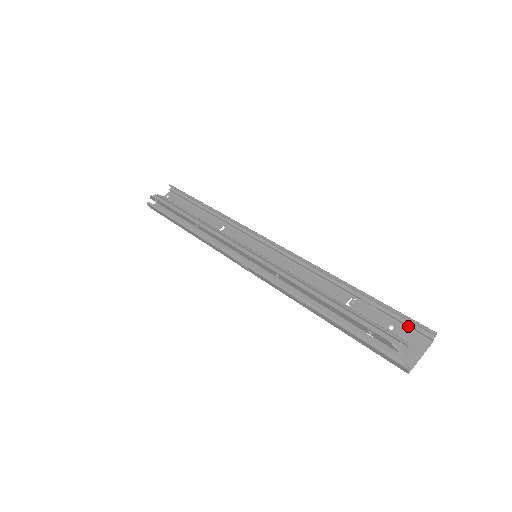
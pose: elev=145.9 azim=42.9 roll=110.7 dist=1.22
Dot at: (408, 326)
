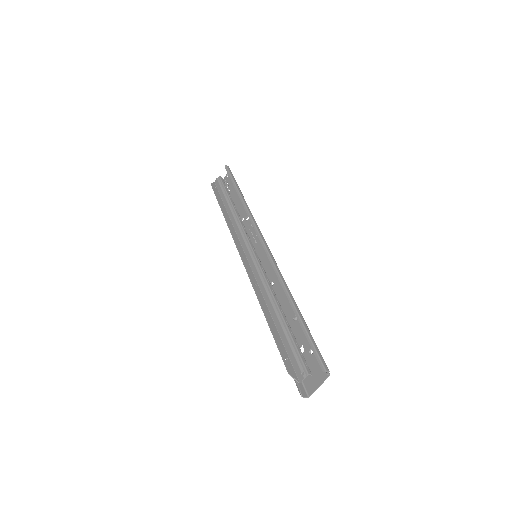
Dot at: occluded
